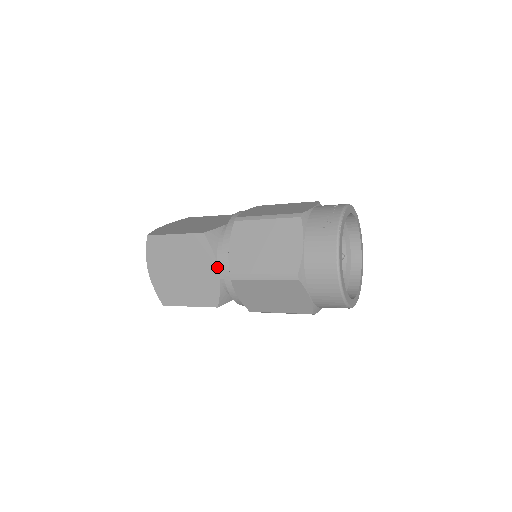
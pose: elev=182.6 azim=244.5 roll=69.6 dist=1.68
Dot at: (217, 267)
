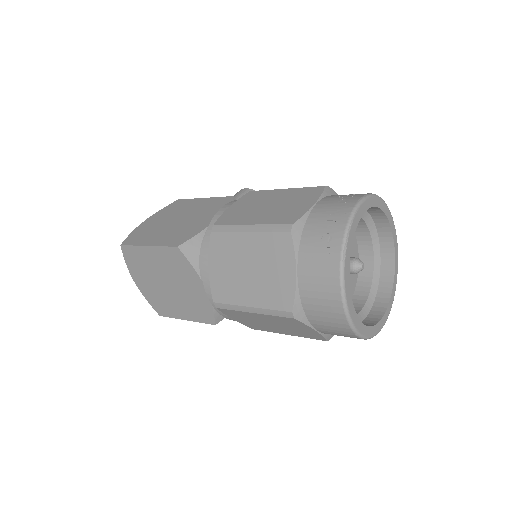
Dot at: (203, 285)
